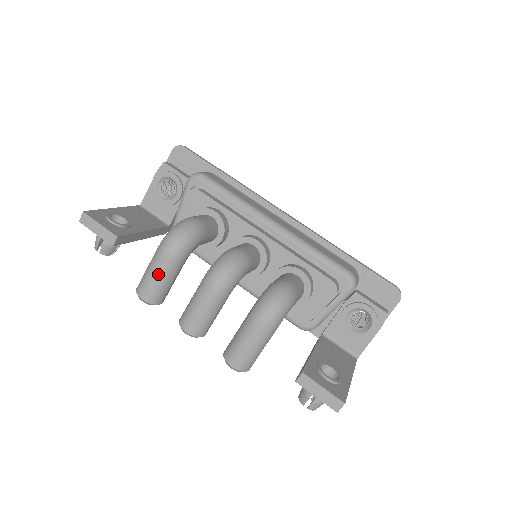
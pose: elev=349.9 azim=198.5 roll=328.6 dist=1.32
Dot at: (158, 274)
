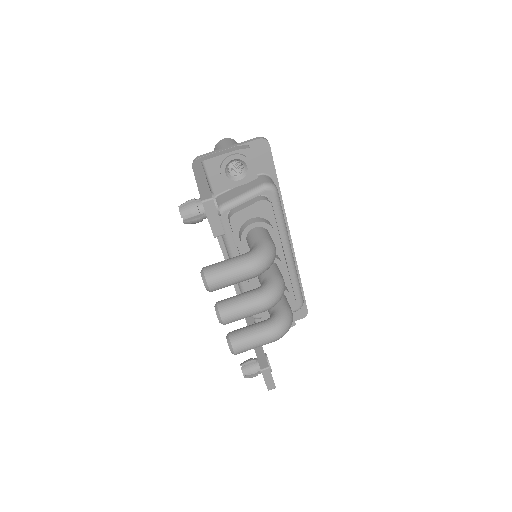
Dot at: (237, 280)
